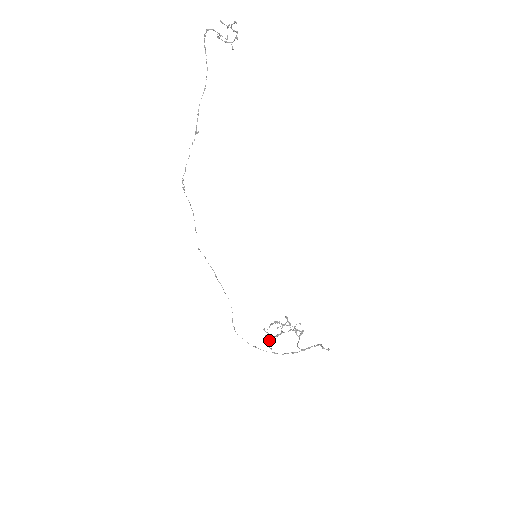
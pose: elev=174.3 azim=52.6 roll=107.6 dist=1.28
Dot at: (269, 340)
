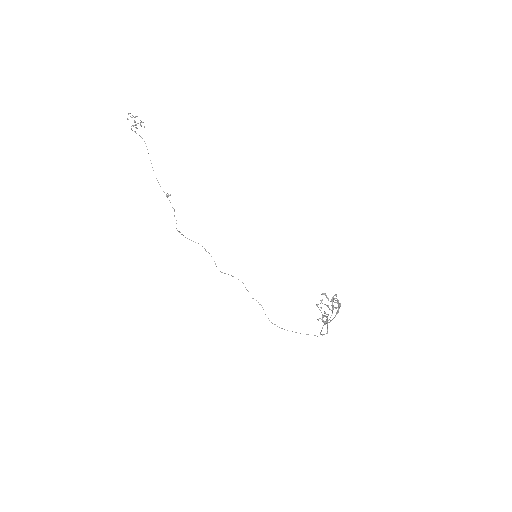
Dot at: occluded
